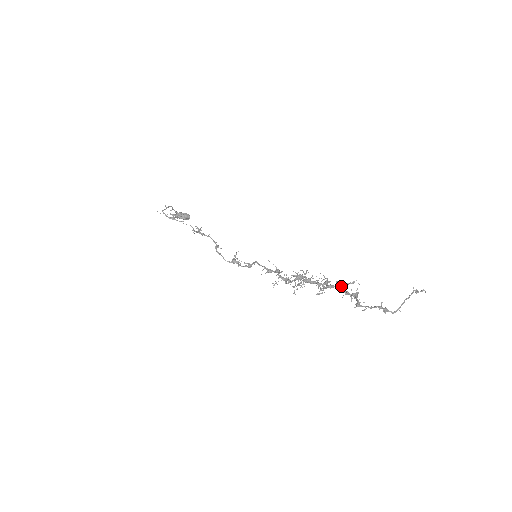
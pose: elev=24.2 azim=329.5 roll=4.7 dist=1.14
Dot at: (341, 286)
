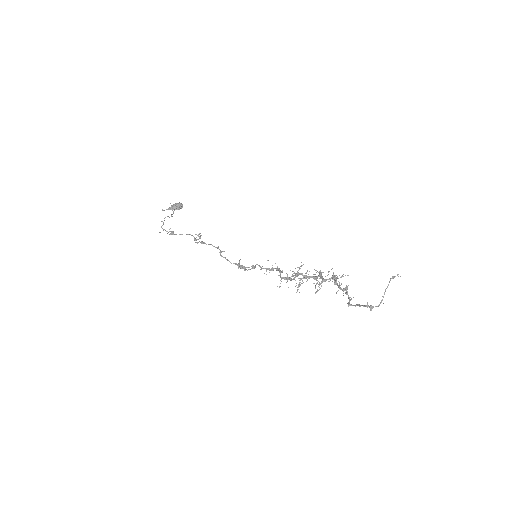
Dot at: (333, 279)
